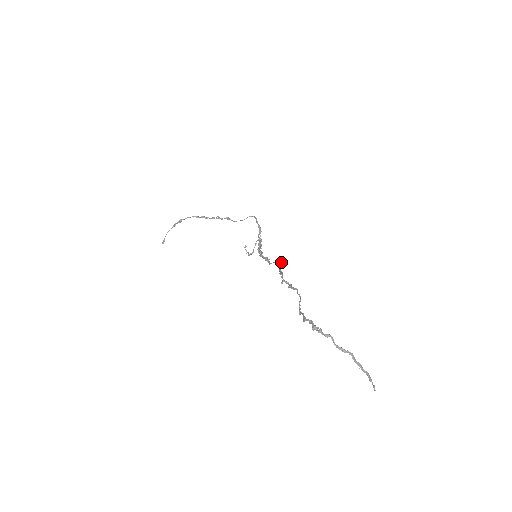
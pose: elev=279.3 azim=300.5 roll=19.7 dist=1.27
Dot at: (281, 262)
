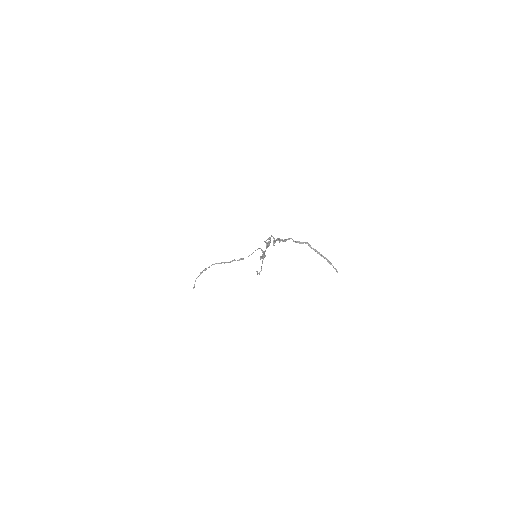
Dot at: (269, 243)
